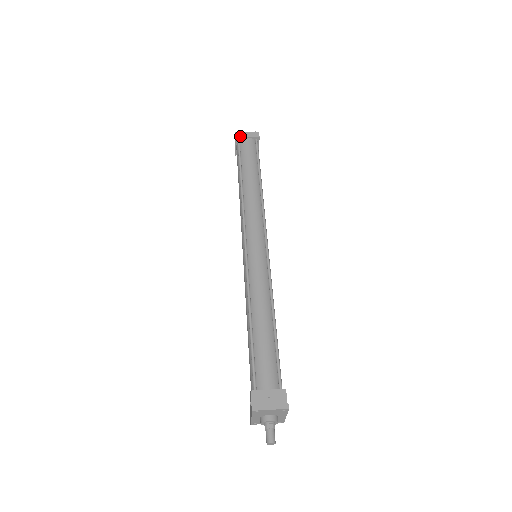
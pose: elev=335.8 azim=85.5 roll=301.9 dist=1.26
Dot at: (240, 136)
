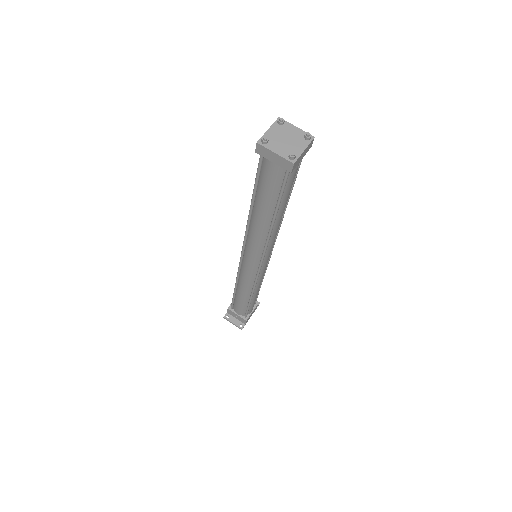
Dot at: (262, 155)
